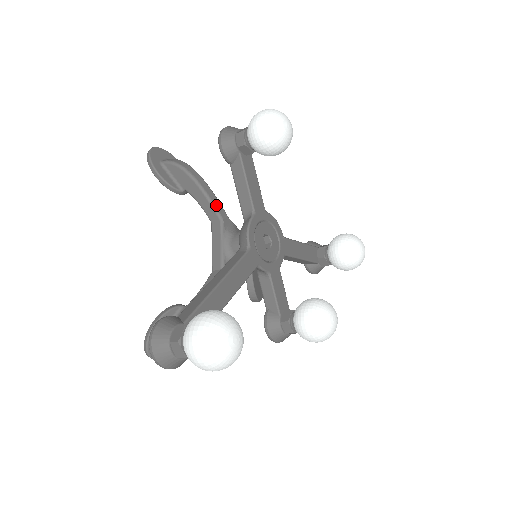
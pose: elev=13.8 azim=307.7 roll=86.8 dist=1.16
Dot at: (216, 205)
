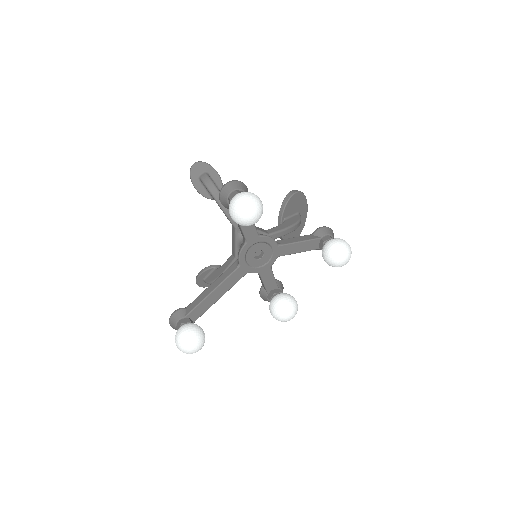
Dot at: (231, 219)
